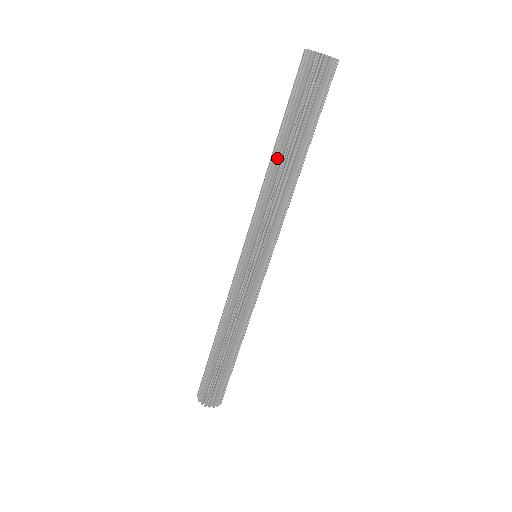
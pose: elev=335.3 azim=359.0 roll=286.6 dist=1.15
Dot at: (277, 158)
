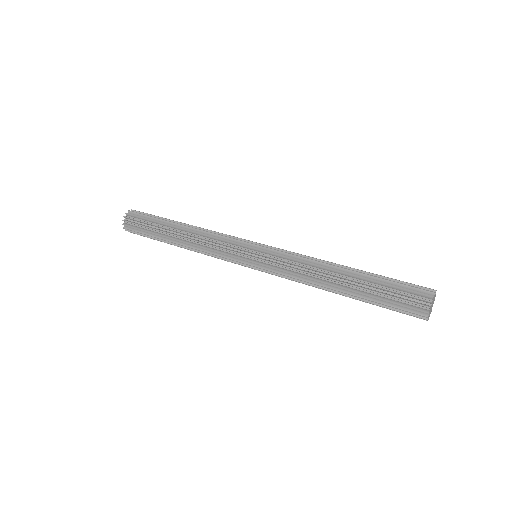
Dot at: (336, 282)
